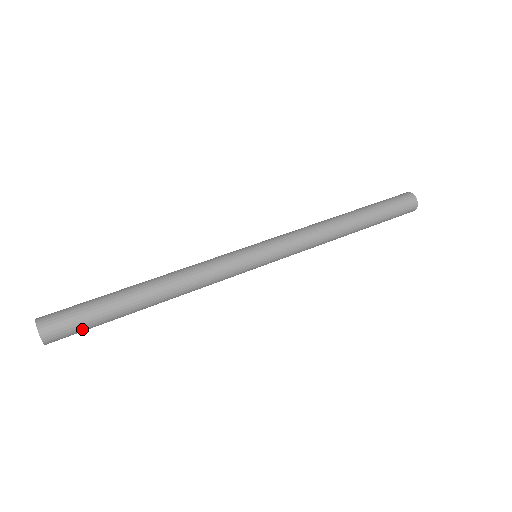
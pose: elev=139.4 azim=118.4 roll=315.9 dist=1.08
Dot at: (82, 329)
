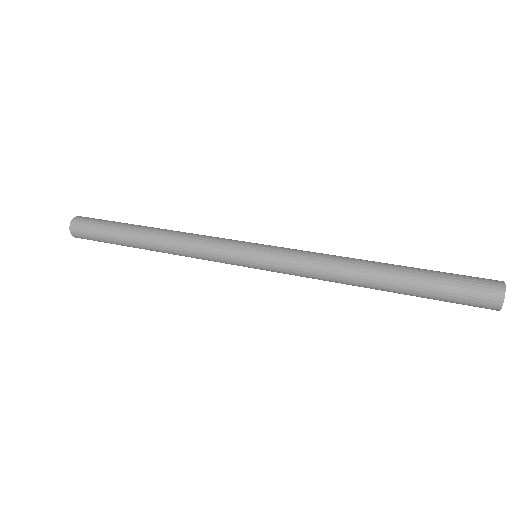
Dot at: (98, 241)
